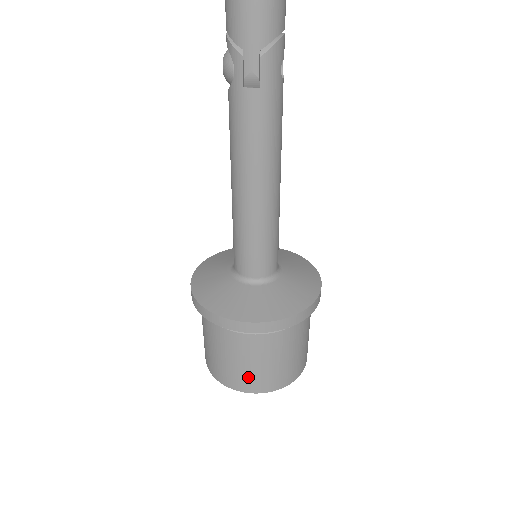
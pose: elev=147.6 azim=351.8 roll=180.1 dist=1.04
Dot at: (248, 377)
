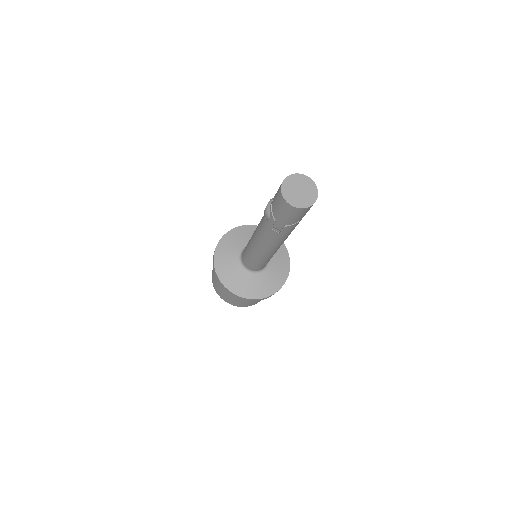
Dot at: (230, 301)
